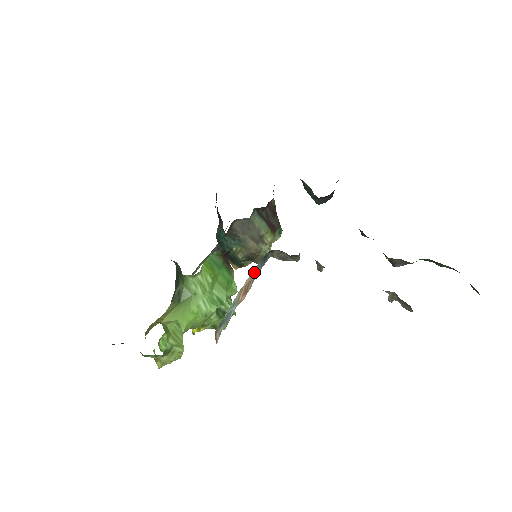
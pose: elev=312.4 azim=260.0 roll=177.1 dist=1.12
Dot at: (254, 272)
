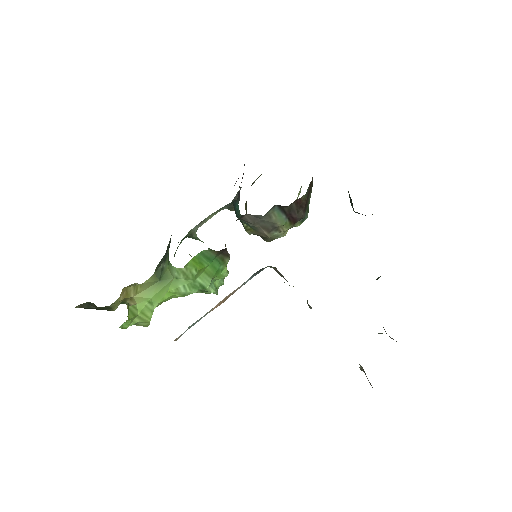
Dot at: (239, 287)
